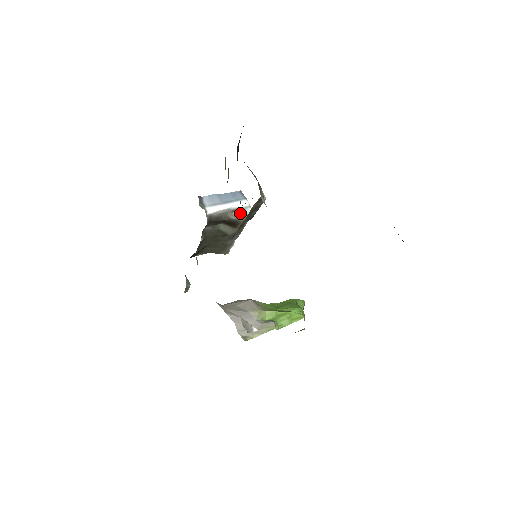
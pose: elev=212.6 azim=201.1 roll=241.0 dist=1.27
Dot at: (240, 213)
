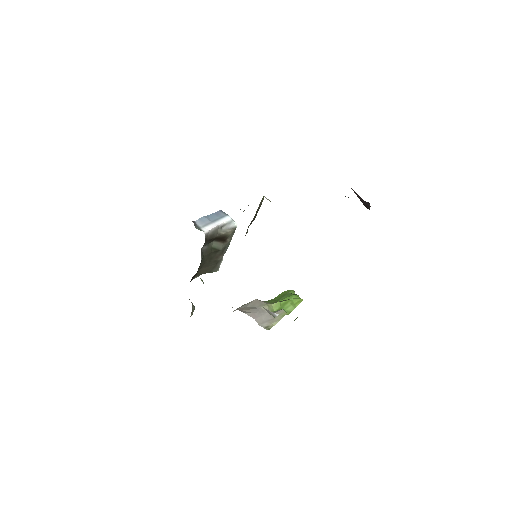
Dot at: (227, 227)
